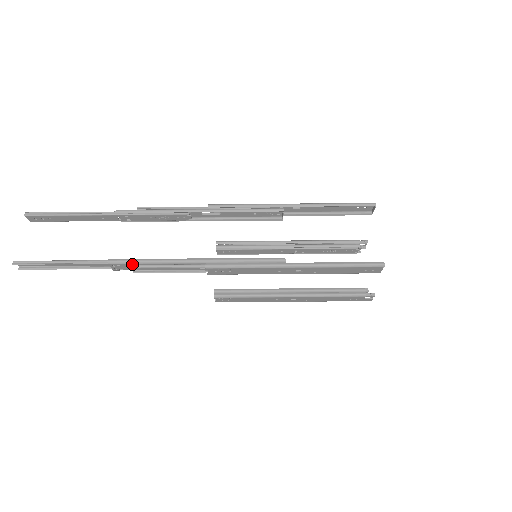
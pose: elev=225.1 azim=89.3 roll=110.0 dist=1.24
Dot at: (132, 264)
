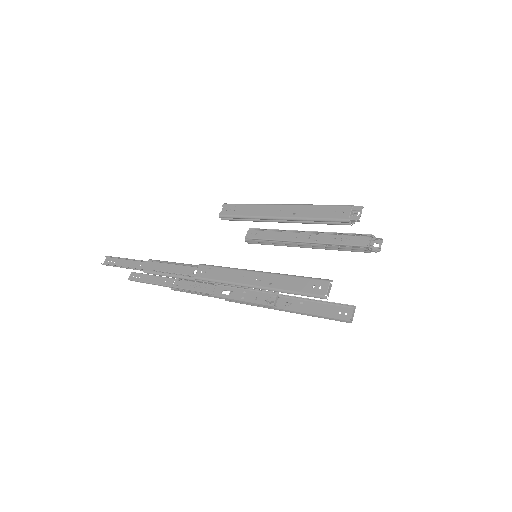
Dot at: (185, 291)
